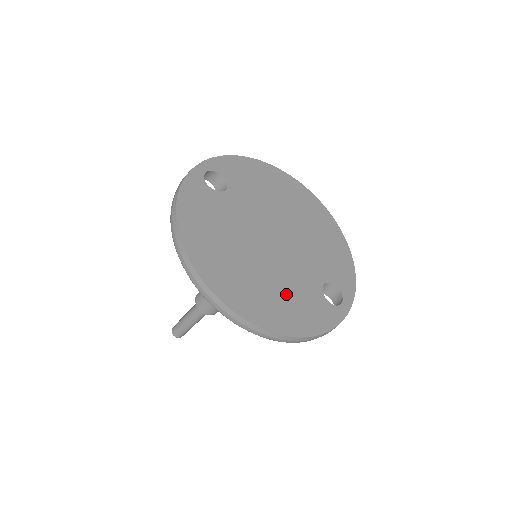
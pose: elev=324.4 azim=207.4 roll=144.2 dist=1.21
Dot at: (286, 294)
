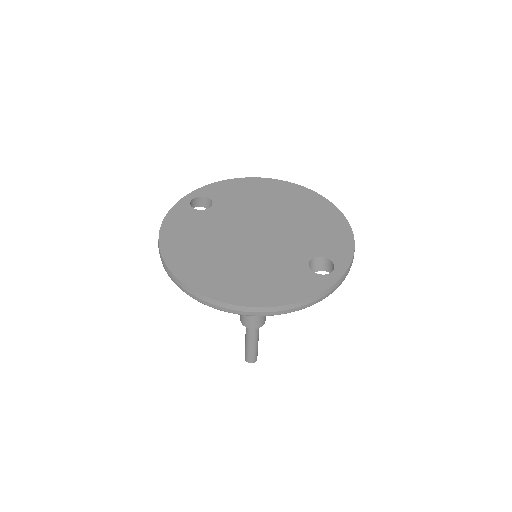
Dot at: (263, 274)
